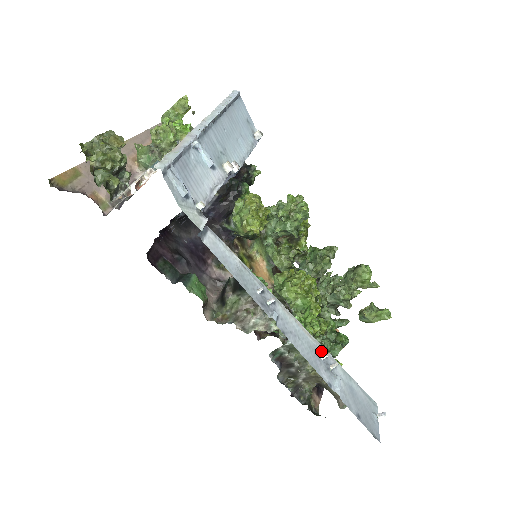
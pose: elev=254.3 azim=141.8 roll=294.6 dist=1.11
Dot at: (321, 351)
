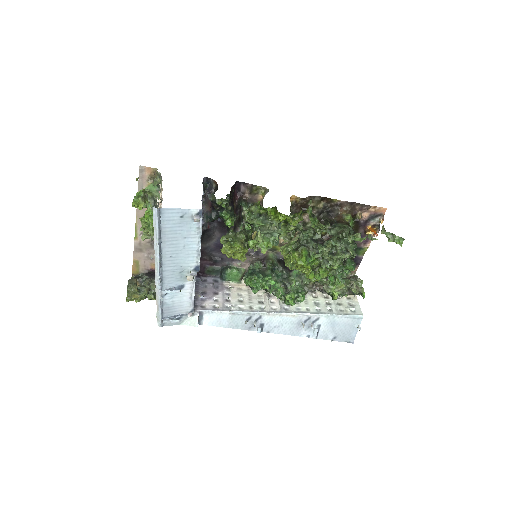
Dot at: (304, 318)
